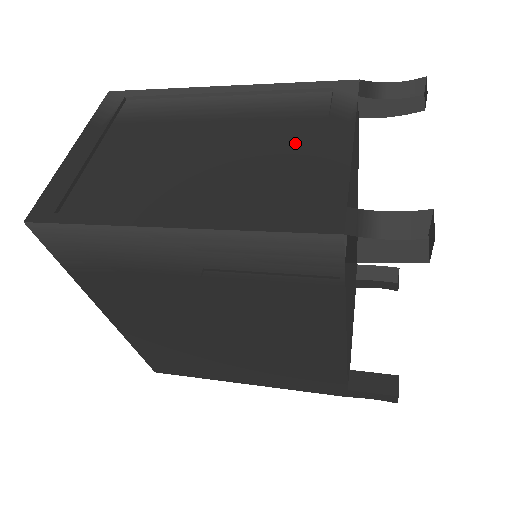
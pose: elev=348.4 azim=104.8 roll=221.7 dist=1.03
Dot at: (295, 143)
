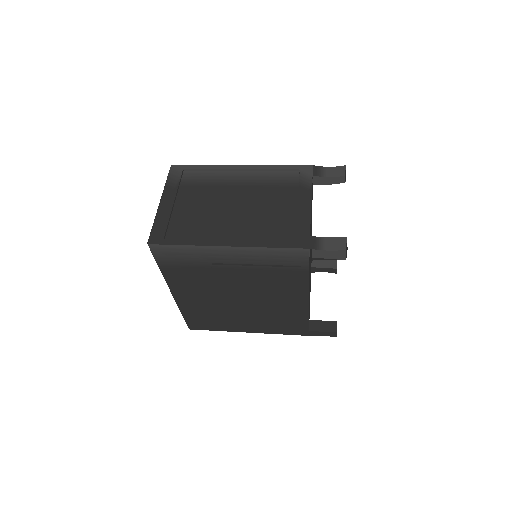
Dot at: (283, 201)
